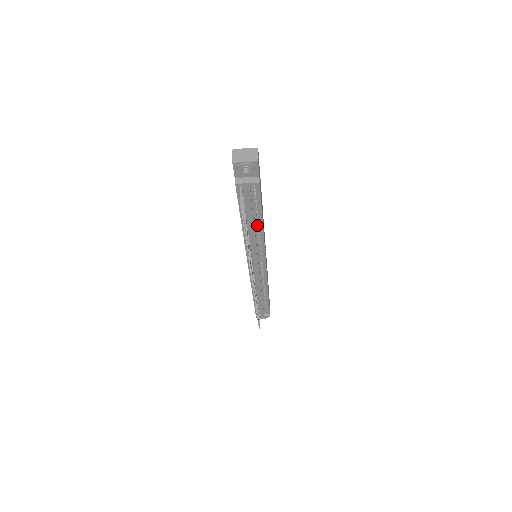
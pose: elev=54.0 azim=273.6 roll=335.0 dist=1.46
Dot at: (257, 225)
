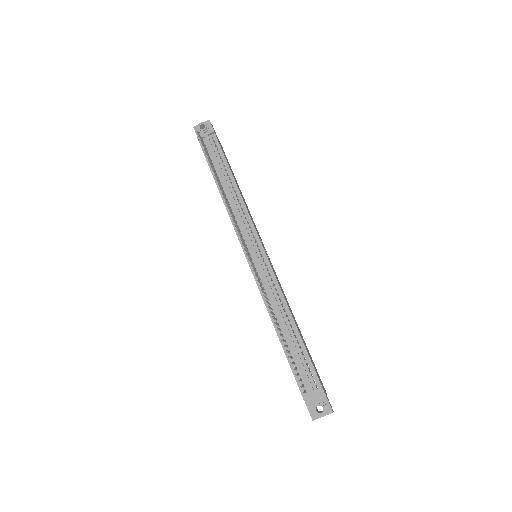
Dot at: (231, 184)
